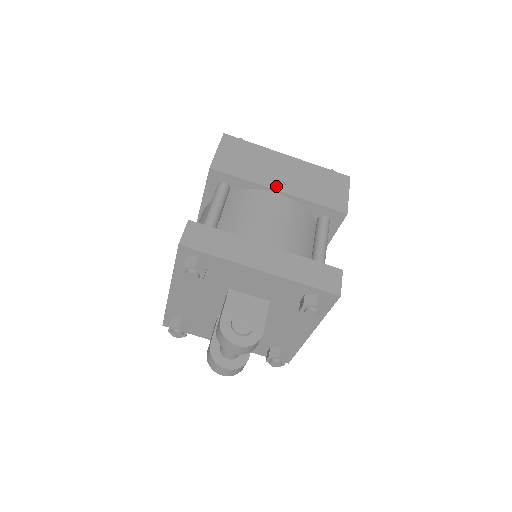
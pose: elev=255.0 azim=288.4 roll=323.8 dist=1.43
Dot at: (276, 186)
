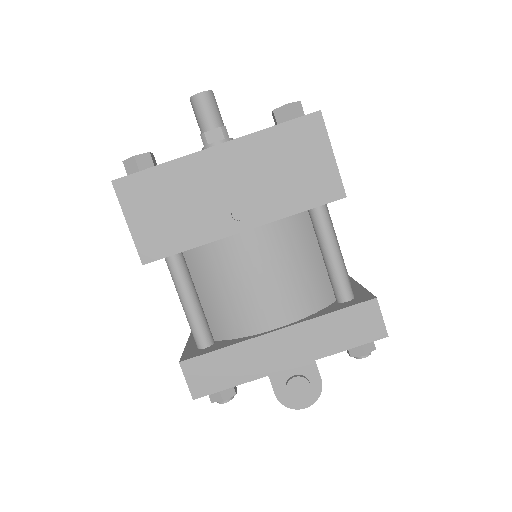
Dot at: (235, 225)
